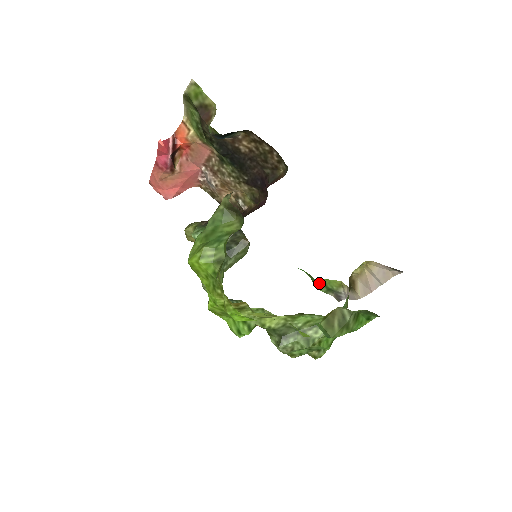
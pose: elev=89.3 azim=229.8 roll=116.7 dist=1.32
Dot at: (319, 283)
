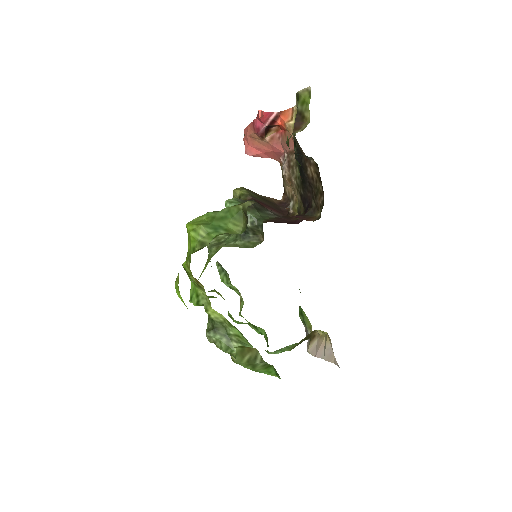
Dot at: (301, 311)
